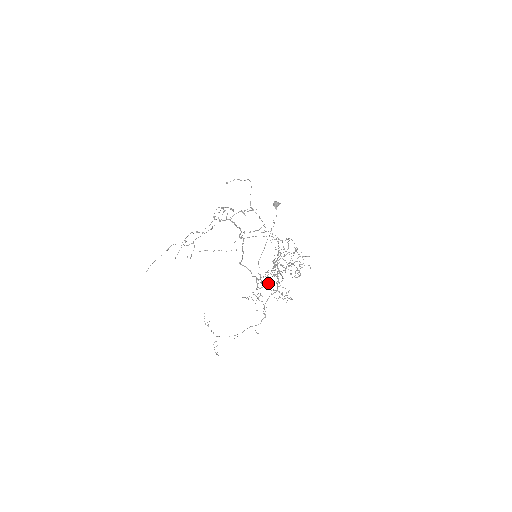
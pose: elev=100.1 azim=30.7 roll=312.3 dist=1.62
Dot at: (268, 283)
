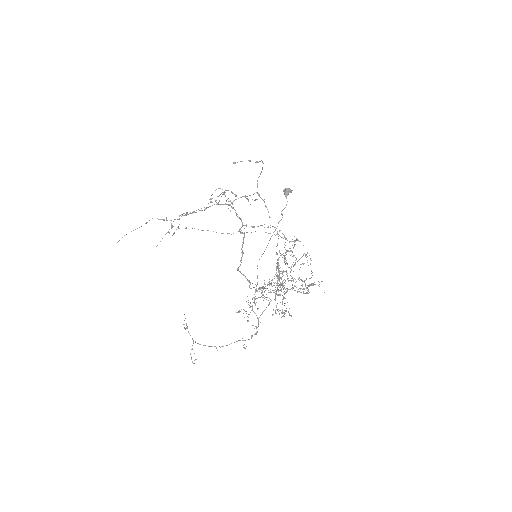
Dot at: occluded
